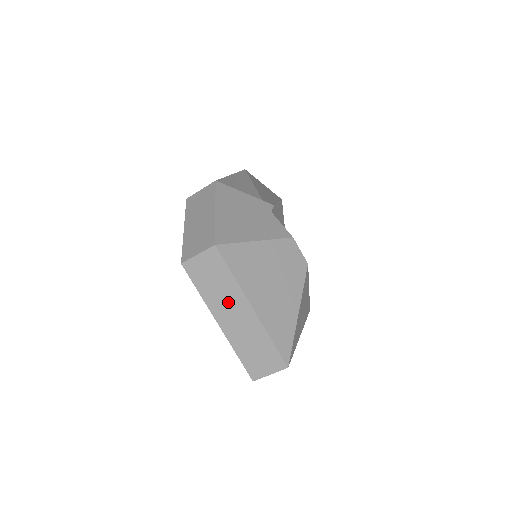
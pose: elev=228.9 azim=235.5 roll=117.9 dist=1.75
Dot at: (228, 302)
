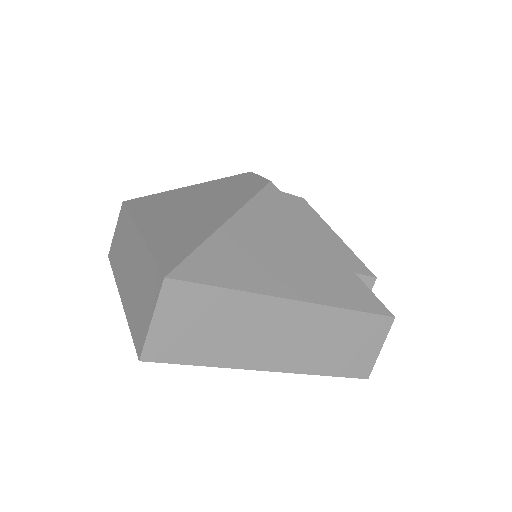
Dot at: (126, 253)
